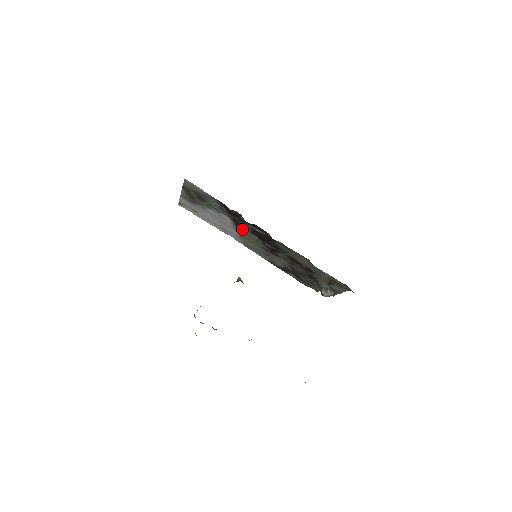
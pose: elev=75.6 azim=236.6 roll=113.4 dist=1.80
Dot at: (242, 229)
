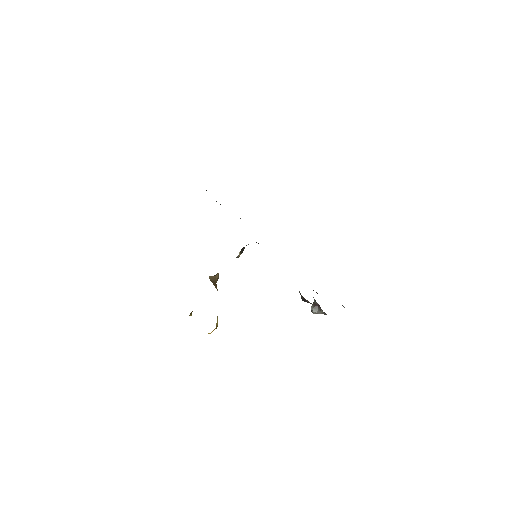
Dot at: occluded
